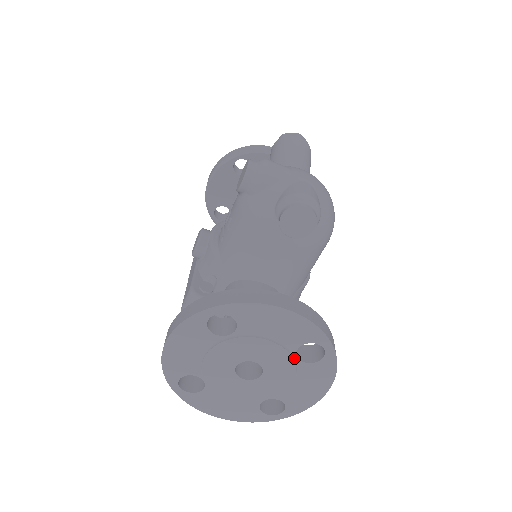
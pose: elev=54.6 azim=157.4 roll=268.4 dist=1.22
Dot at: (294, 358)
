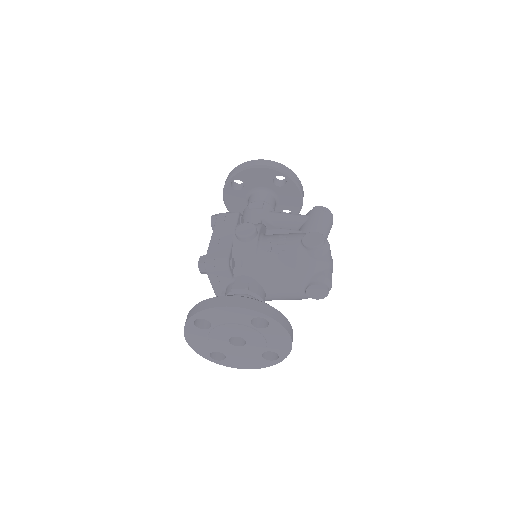
Dot at: (262, 352)
